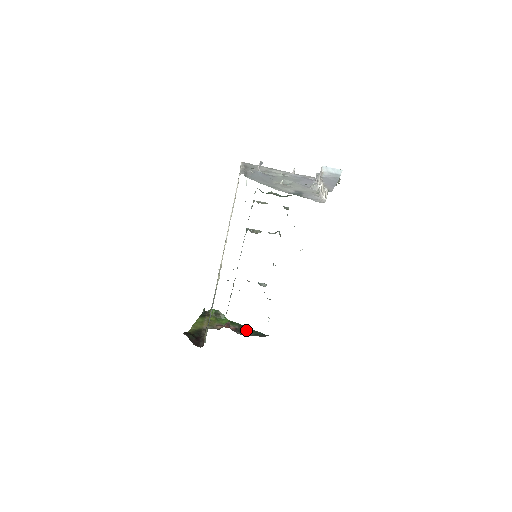
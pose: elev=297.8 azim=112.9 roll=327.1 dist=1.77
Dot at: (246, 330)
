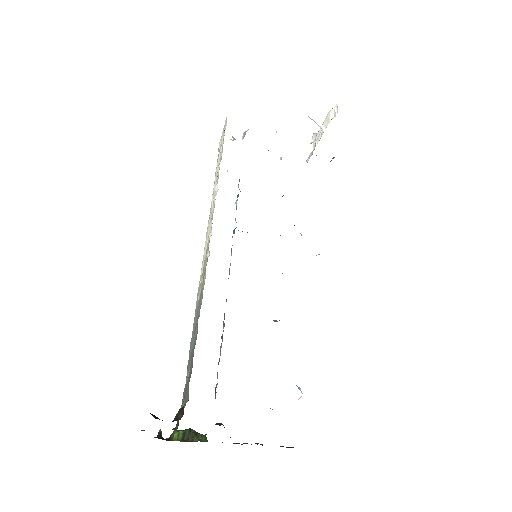
Dot at: occluded
